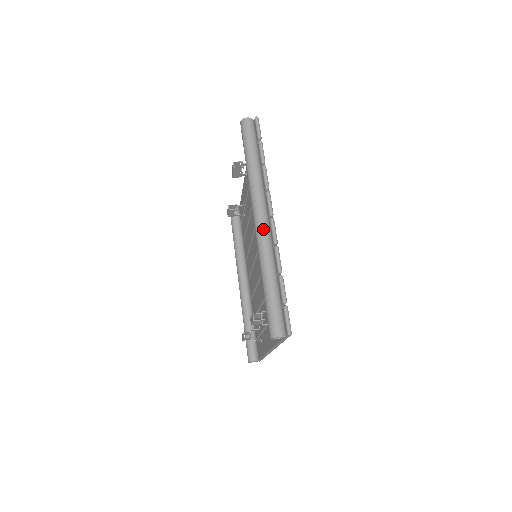
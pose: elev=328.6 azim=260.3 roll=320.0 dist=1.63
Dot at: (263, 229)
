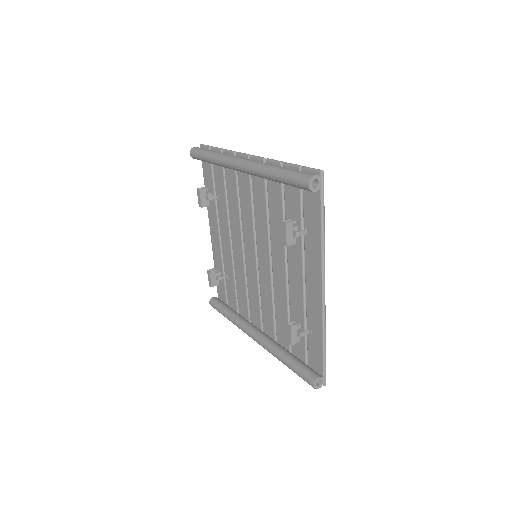
Dot at: (248, 160)
